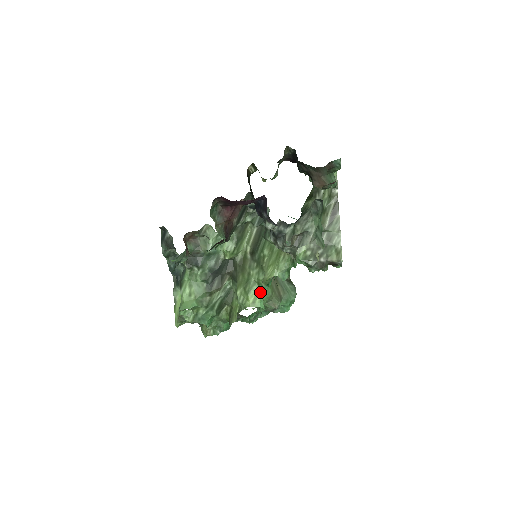
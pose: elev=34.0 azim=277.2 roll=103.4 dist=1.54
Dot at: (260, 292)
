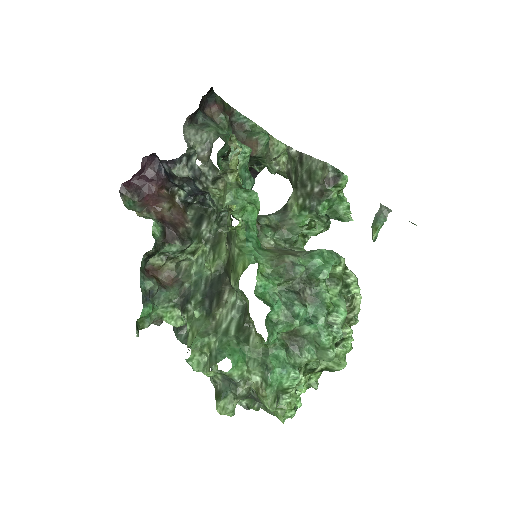
Dot at: (246, 255)
